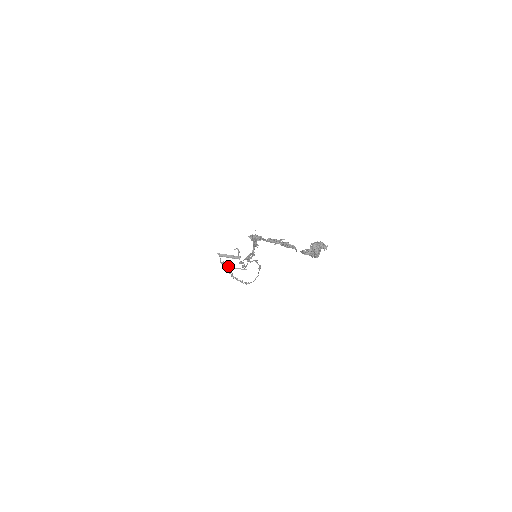
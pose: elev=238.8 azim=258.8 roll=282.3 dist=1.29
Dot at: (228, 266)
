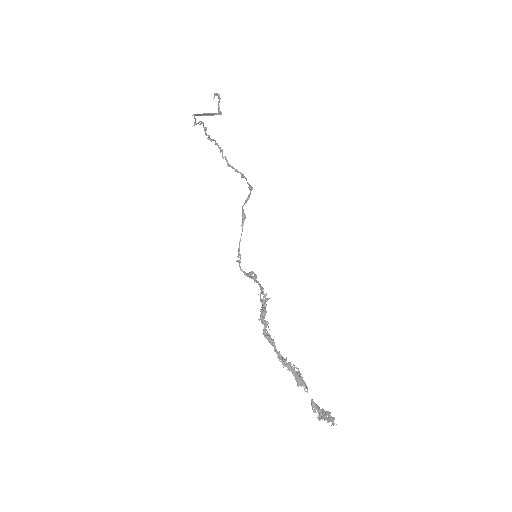
Dot at: occluded
